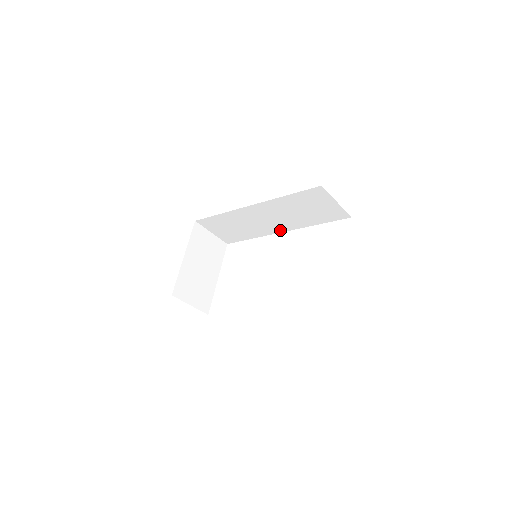
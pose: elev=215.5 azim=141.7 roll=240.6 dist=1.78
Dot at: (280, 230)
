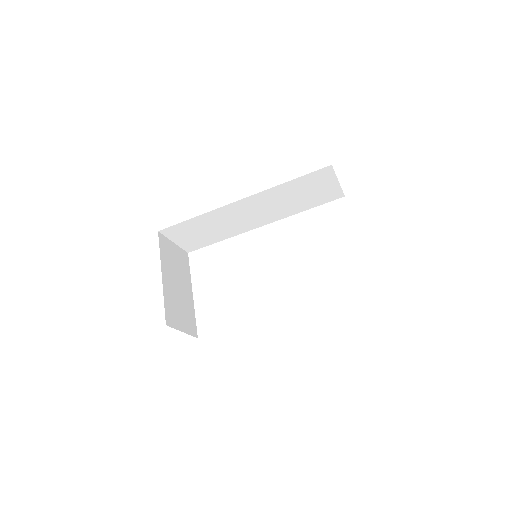
Dot at: (260, 224)
